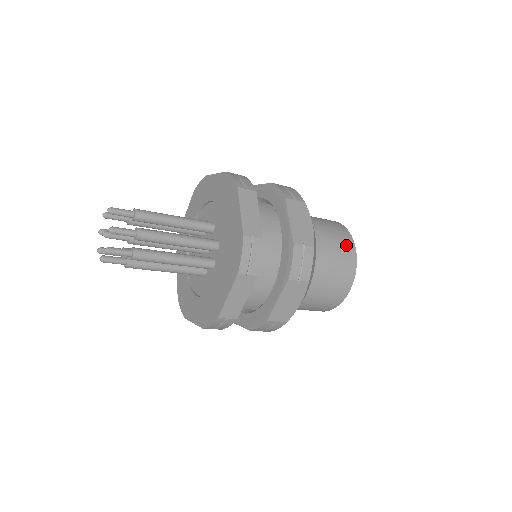
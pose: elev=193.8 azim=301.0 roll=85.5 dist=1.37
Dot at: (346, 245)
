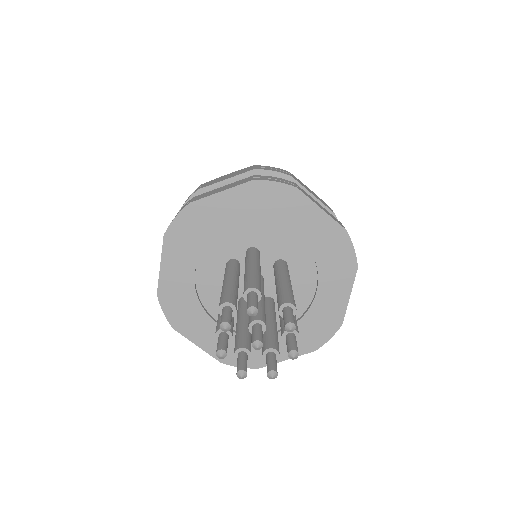
Dot at: occluded
